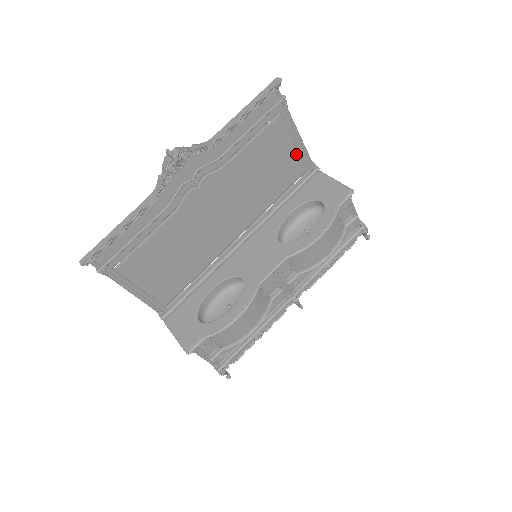
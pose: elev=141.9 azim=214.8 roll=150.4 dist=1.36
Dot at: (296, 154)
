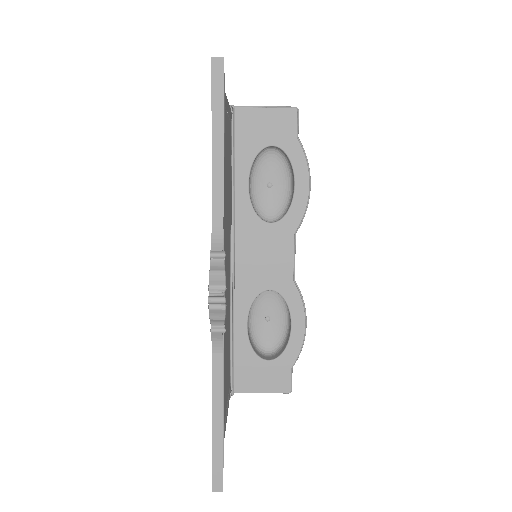
Dot at: (228, 120)
